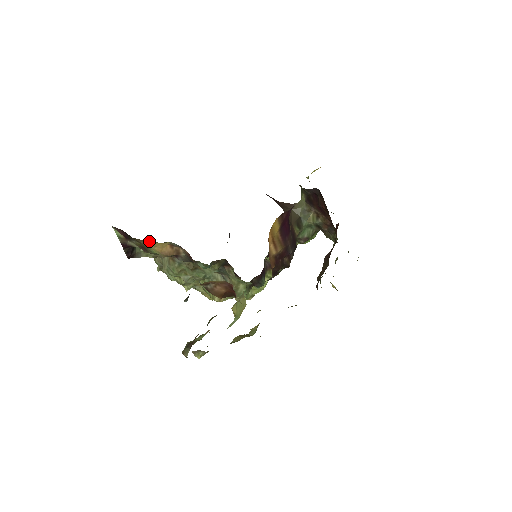
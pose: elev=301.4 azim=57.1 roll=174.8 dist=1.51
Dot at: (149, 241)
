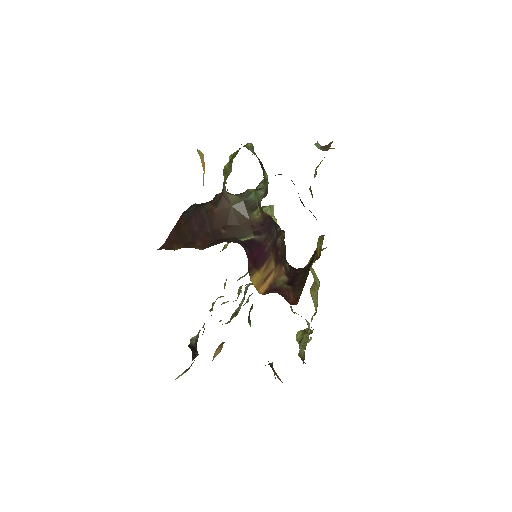
Dot at: occluded
